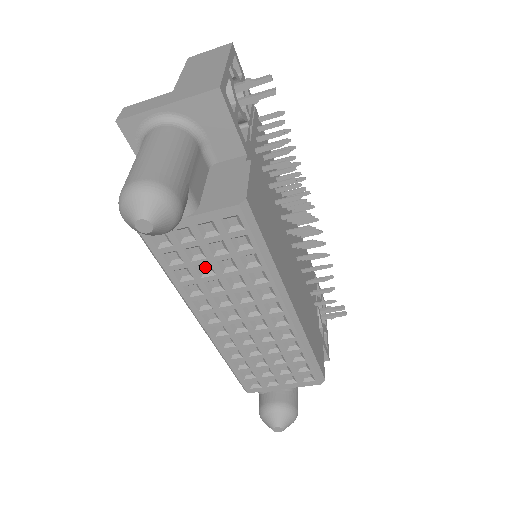
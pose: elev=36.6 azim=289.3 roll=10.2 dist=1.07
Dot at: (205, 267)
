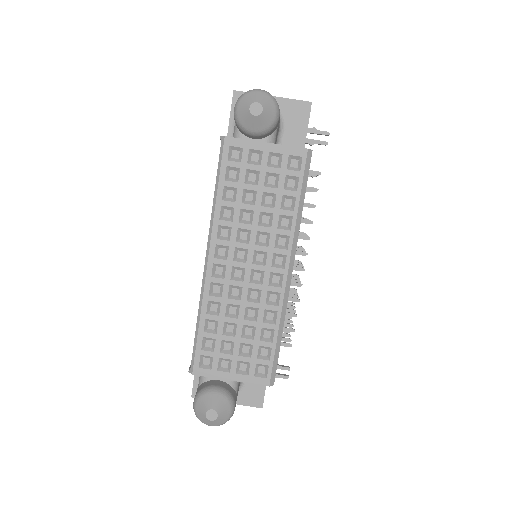
Dot at: (249, 196)
